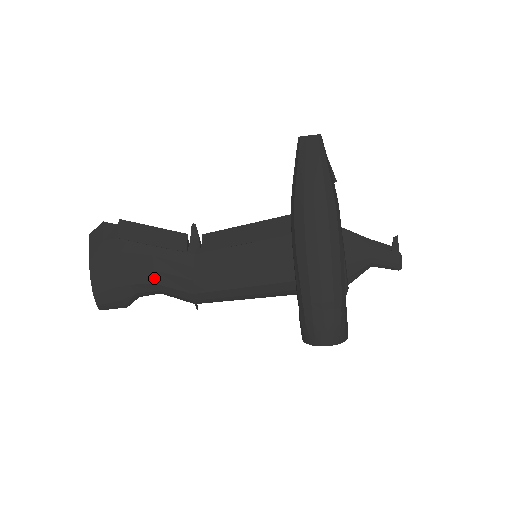
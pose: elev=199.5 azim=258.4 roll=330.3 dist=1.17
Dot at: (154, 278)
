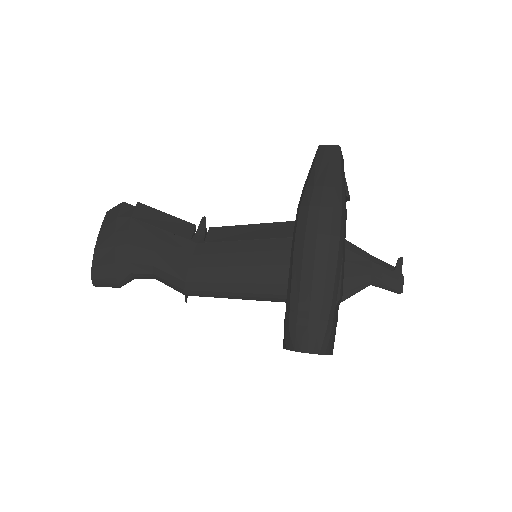
Dot at: (153, 260)
